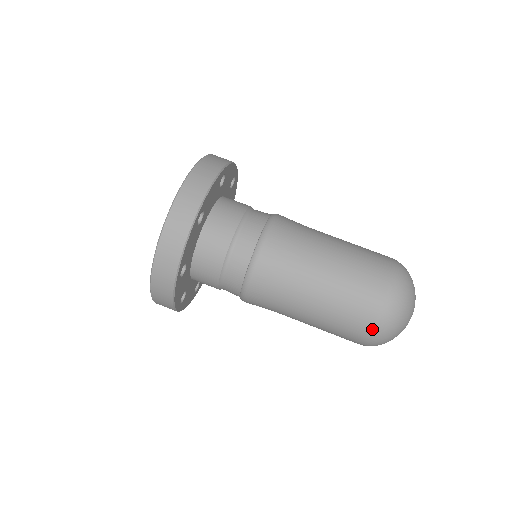
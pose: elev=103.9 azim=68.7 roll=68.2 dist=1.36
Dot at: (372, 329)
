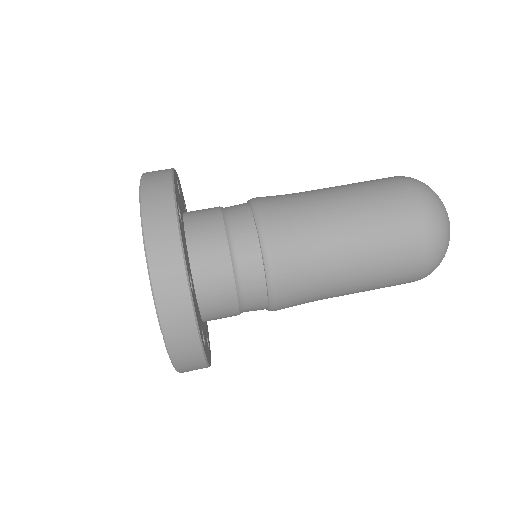
Dot at: (426, 235)
